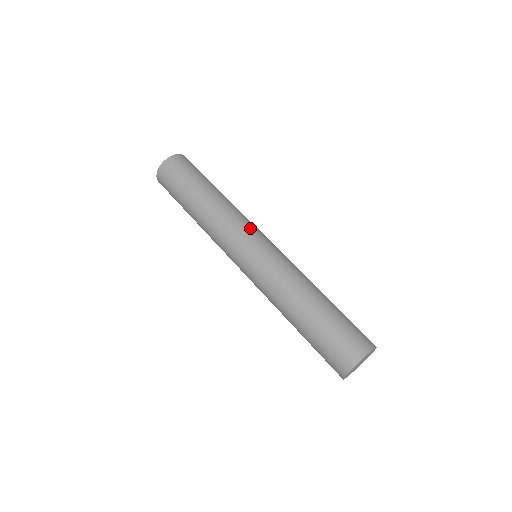
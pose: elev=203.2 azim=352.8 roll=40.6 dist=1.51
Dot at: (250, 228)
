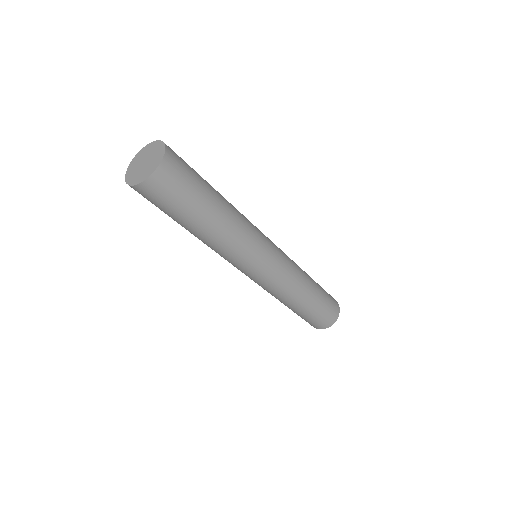
Dot at: (262, 236)
